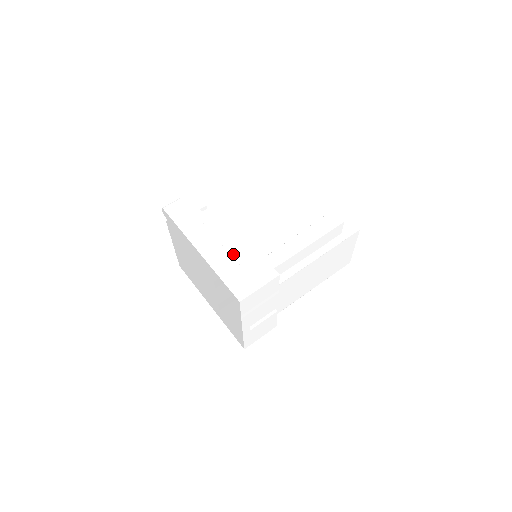
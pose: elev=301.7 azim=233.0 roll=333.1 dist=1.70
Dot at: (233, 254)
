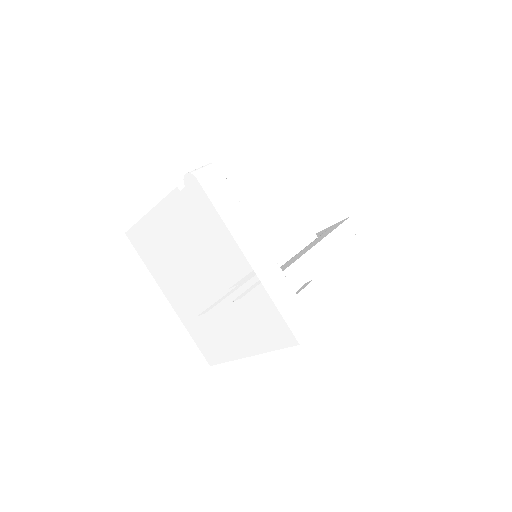
Dot at: occluded
